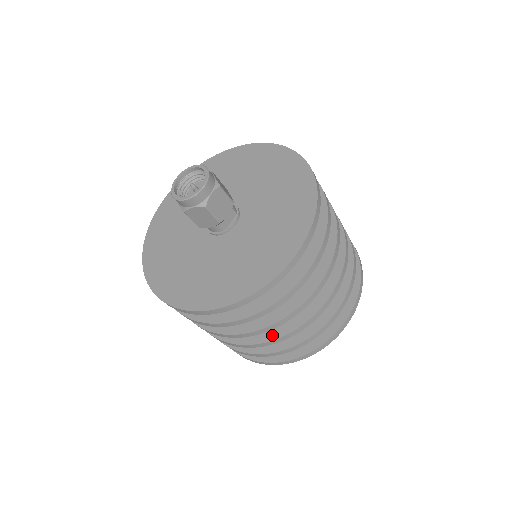
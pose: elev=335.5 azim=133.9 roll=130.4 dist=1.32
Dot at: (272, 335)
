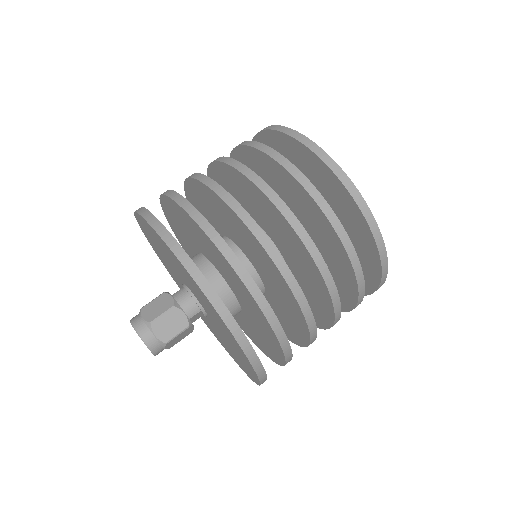
Dot at: occluded
